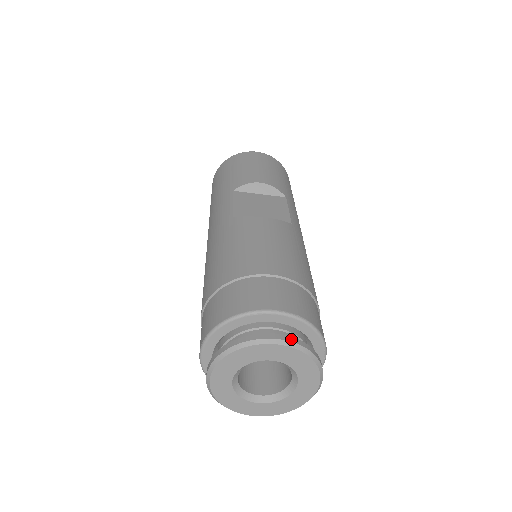
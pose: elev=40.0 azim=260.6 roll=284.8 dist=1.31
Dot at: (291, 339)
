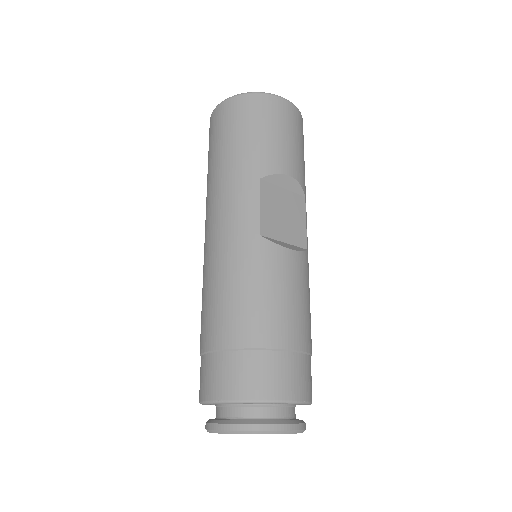
Dot at: (299, 427)
